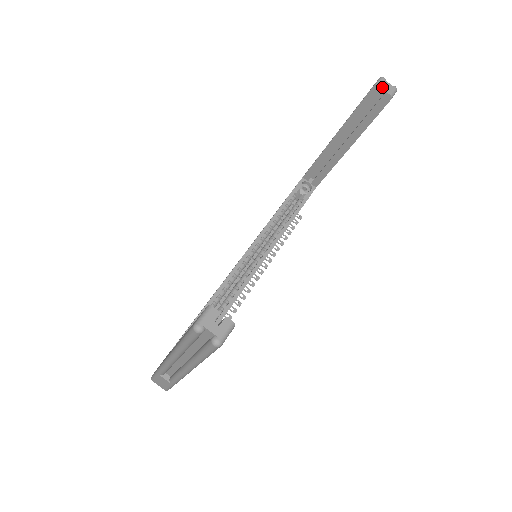
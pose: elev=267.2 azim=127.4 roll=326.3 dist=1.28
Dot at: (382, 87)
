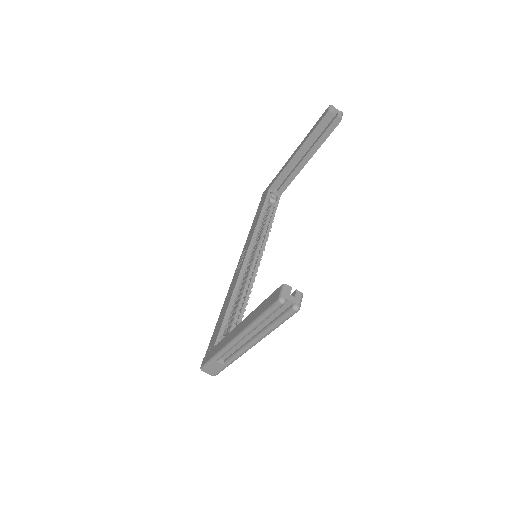
Dot at: (334, 112)
